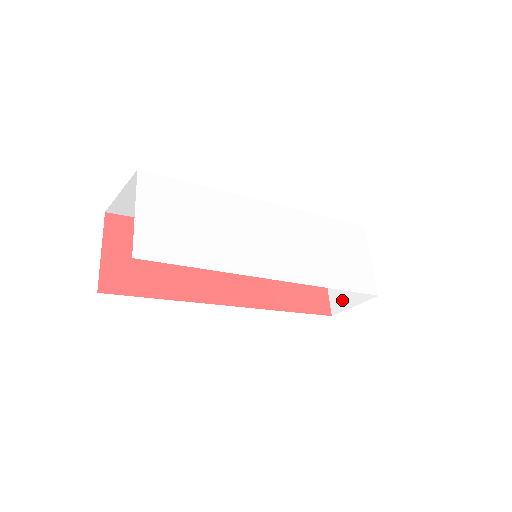
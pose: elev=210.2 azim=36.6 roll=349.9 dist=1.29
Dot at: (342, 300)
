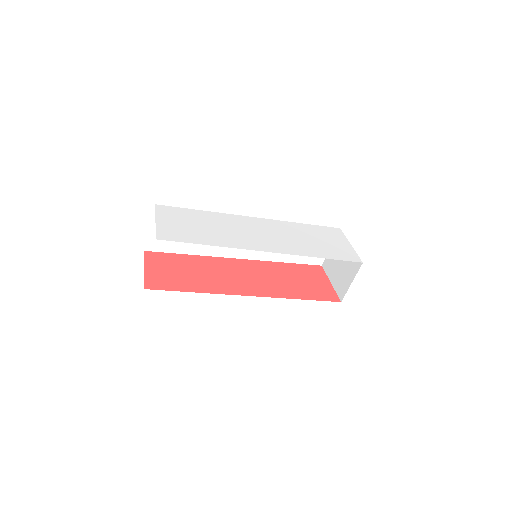
Dot at: (343, 285)
